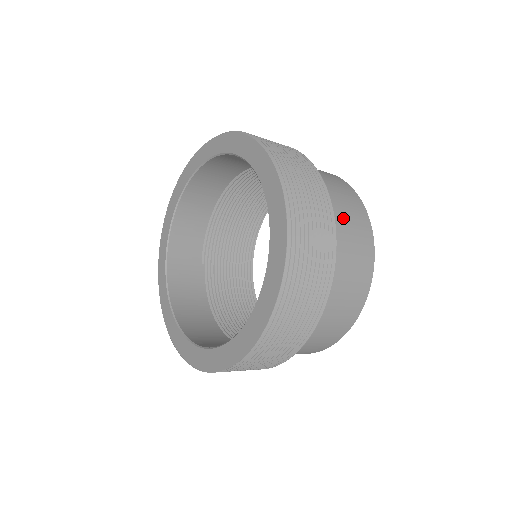
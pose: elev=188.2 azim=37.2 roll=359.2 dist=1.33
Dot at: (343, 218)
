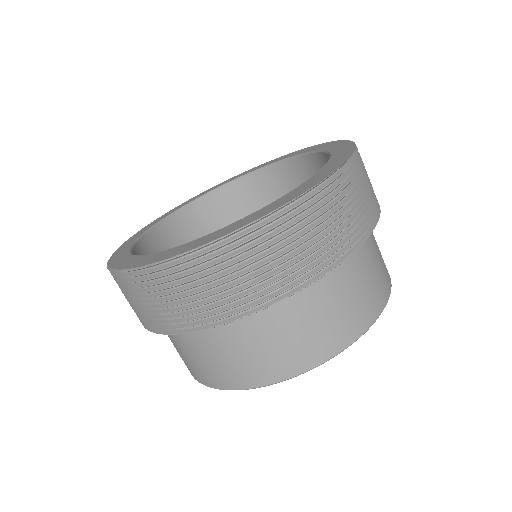
Dot at: occluded
